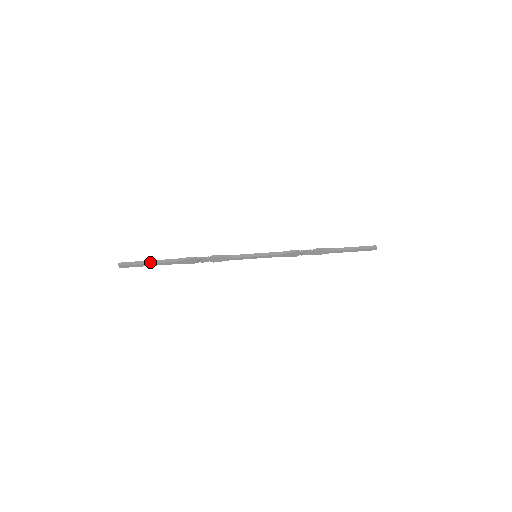
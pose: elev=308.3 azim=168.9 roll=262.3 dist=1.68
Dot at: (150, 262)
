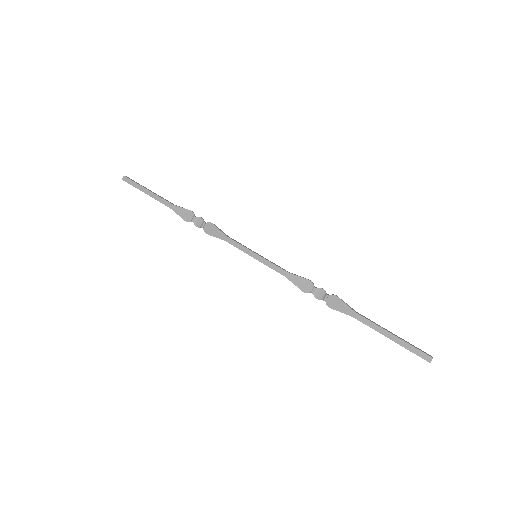
Dot at: (151, 191)
